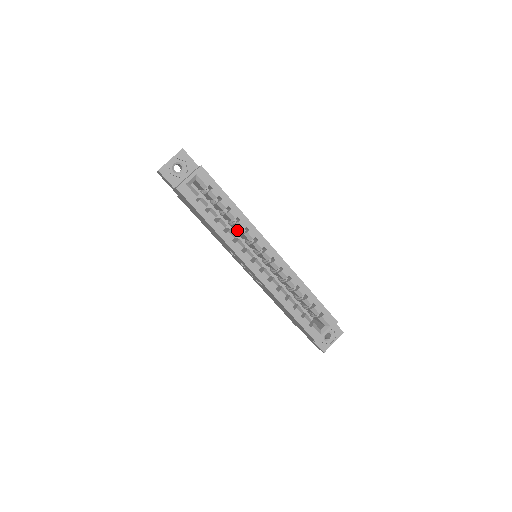
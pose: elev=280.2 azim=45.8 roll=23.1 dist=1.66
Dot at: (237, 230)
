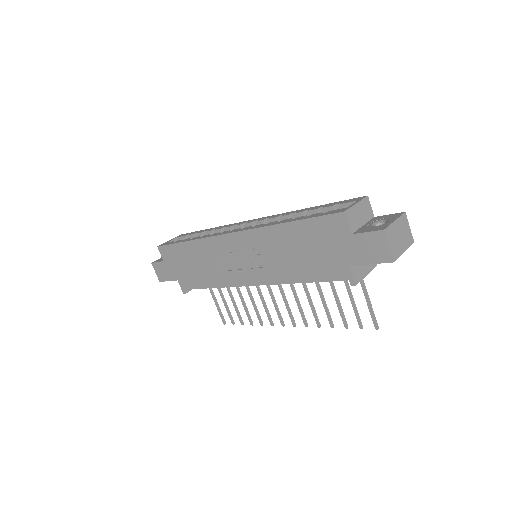
Dot at: occluded
